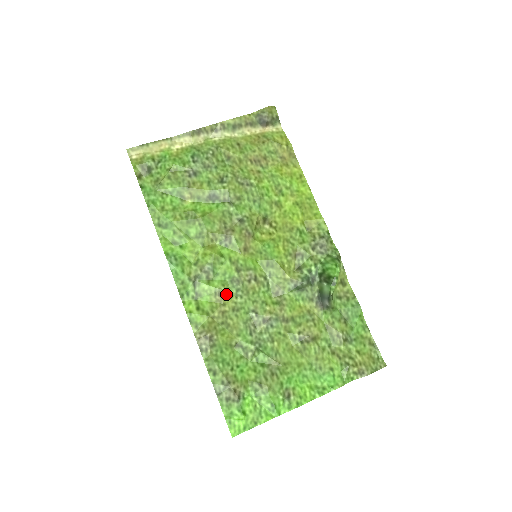
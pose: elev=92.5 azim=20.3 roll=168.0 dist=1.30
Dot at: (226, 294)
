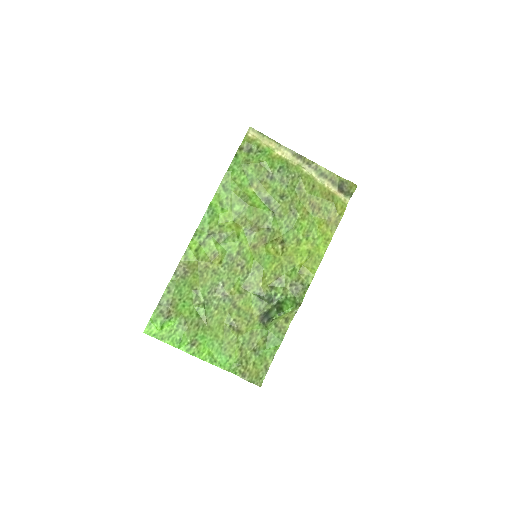
Dot at: (219, 259)
